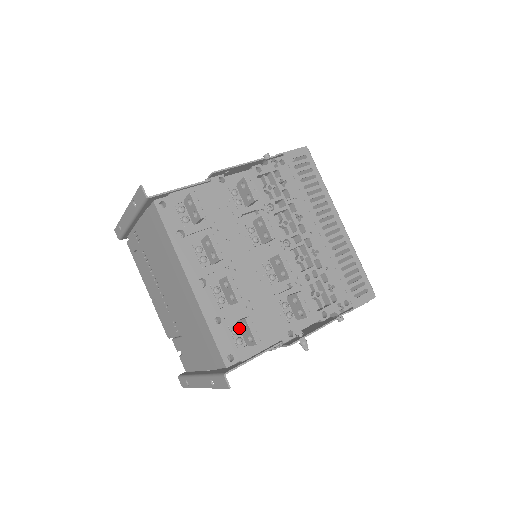
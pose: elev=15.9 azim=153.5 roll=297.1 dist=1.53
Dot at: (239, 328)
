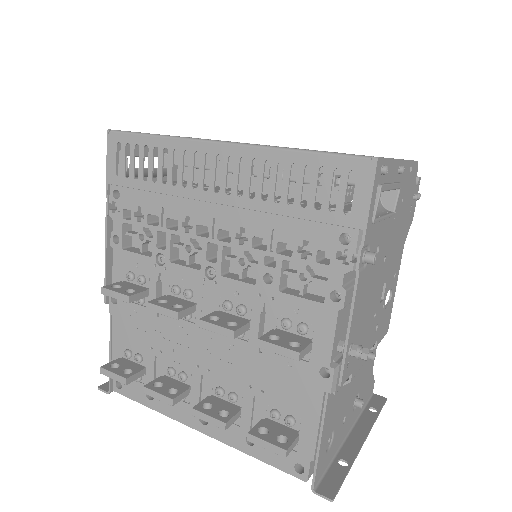
Dot at: occluded
